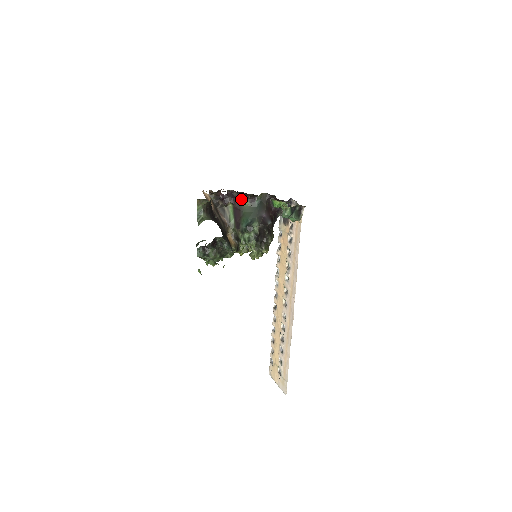
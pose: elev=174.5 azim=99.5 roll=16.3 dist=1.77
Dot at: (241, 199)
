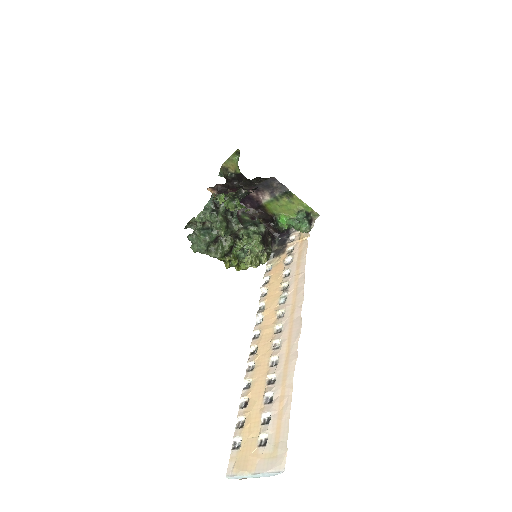
Dot at: (241, 214)
